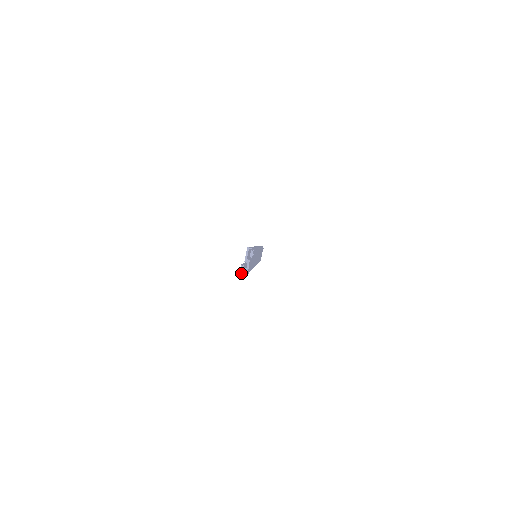
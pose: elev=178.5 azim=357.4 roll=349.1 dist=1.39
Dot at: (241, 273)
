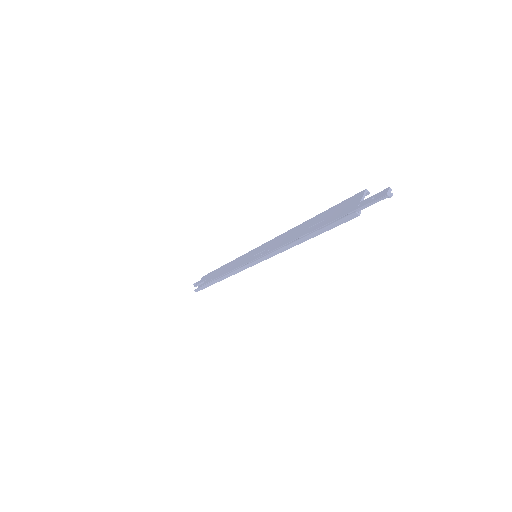
Dot at: (388, 195)
